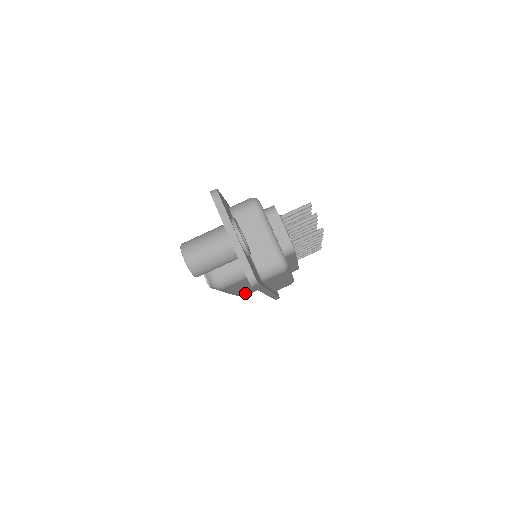
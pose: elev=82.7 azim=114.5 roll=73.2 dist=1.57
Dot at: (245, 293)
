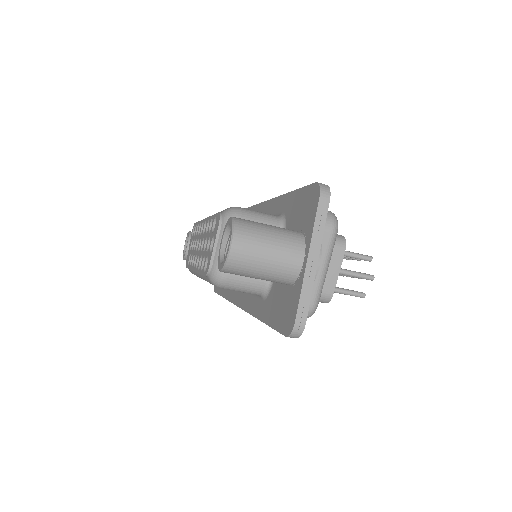
Dot at: occluded
